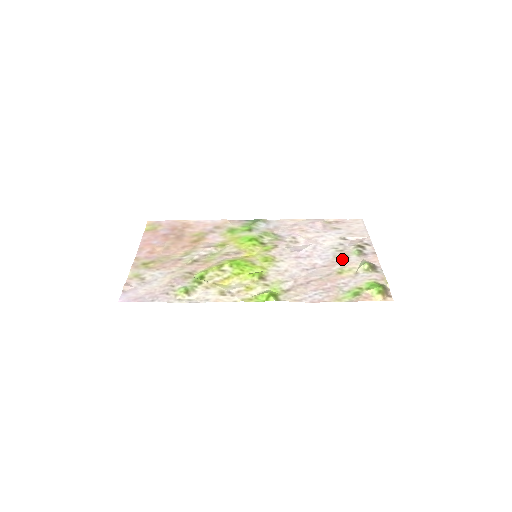
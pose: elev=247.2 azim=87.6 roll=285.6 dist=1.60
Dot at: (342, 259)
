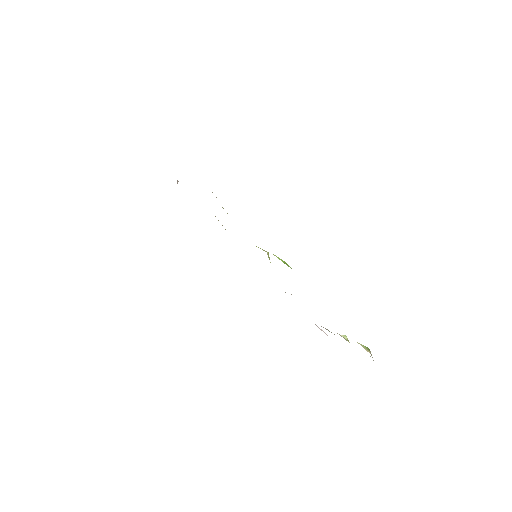
Dot at: occluded
